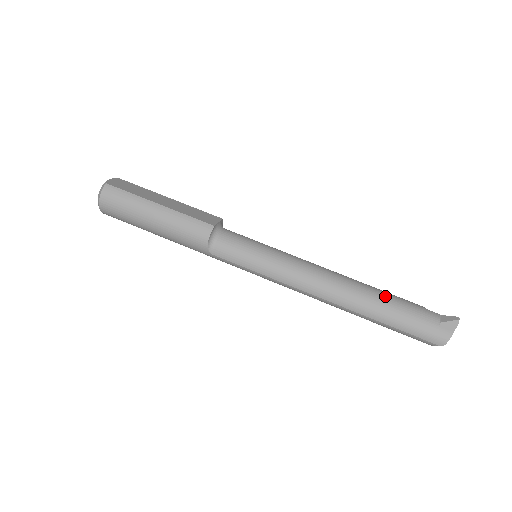
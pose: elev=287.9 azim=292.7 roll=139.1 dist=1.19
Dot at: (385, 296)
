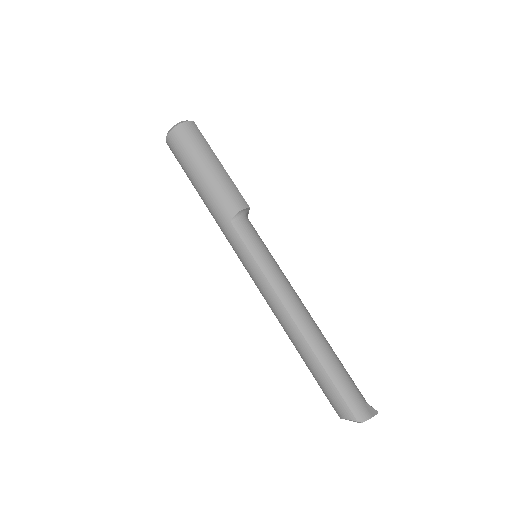
Dot at: occluded
